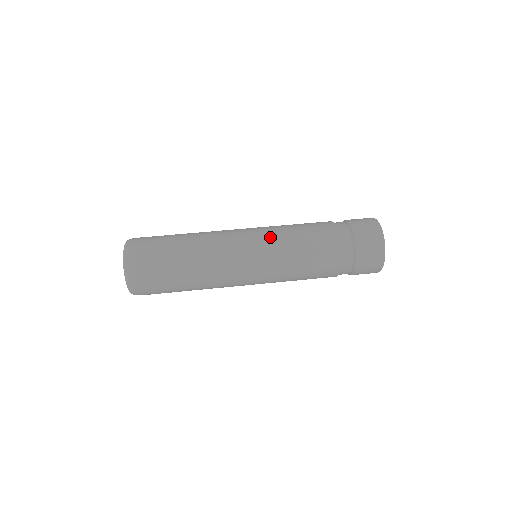
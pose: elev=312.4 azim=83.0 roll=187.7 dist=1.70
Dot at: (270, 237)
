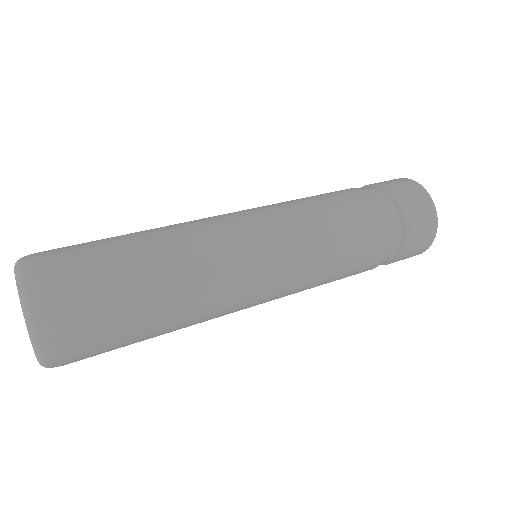
Dot at: (278, 209)
